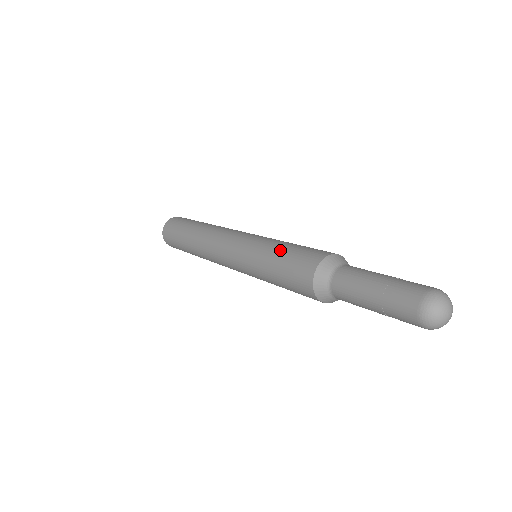
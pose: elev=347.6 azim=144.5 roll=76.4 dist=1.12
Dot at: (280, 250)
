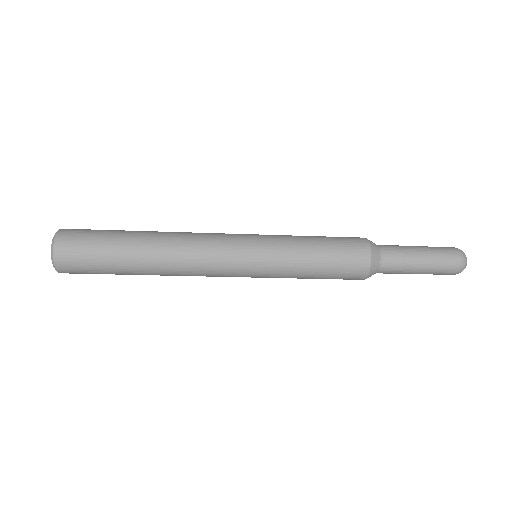
Dot at: (316, 242)
